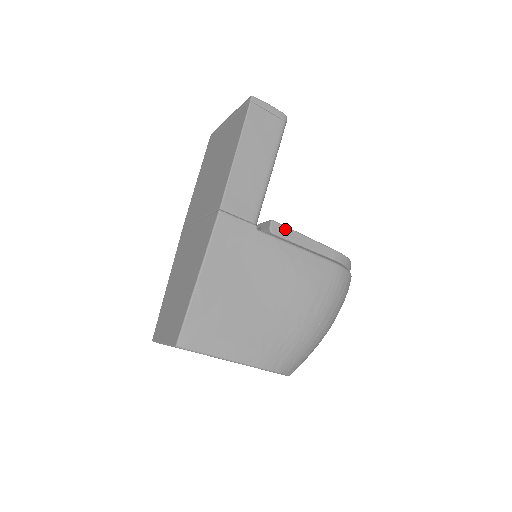
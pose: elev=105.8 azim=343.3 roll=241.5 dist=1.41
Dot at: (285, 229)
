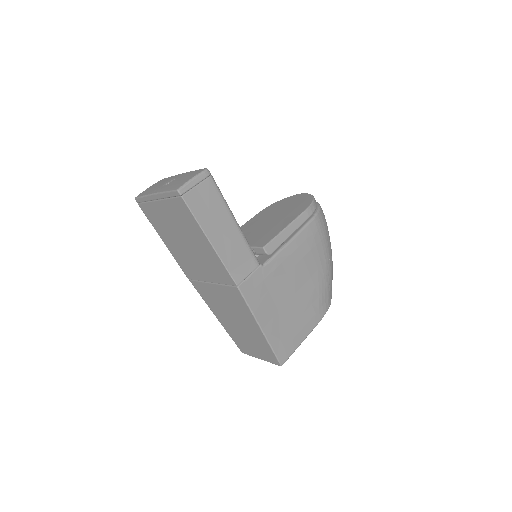
Dot at: (274, 242)
